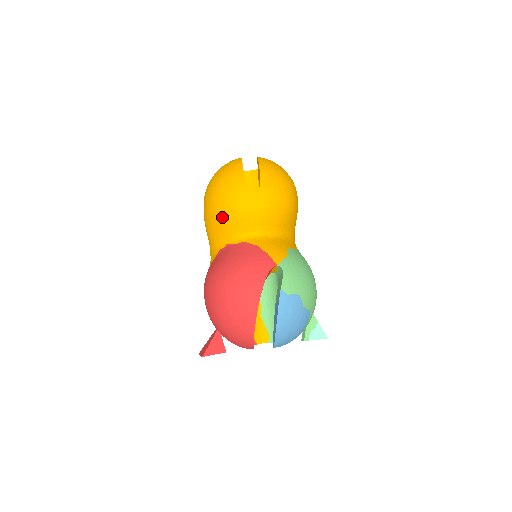
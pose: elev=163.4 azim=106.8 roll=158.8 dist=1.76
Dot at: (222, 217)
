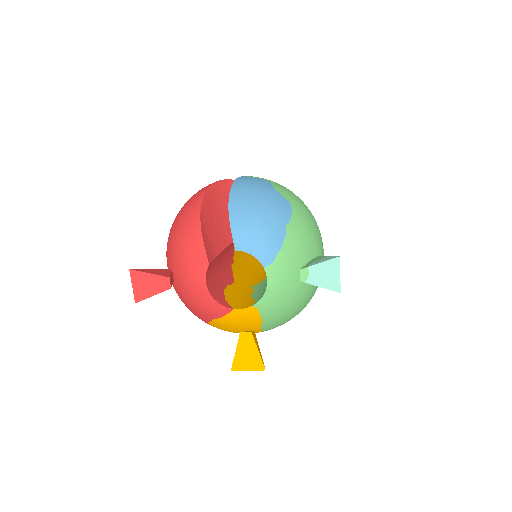
Dot at: occluded
